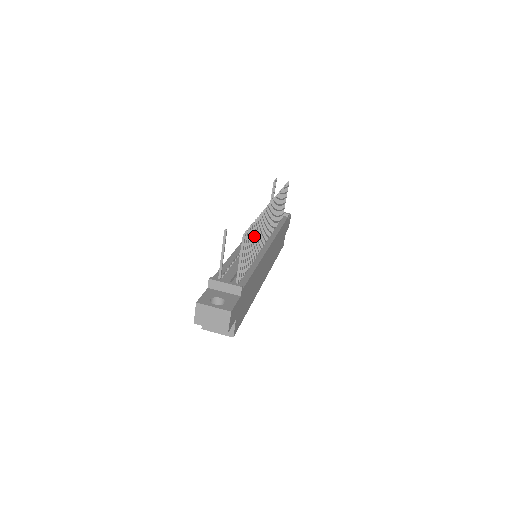
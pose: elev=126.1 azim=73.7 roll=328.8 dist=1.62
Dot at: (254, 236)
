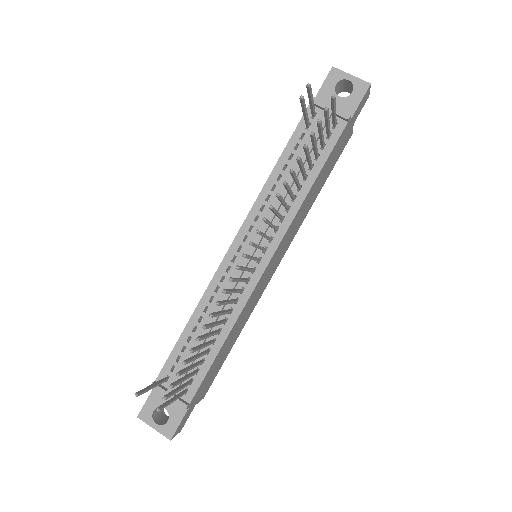
Dot at: (199, 349)
